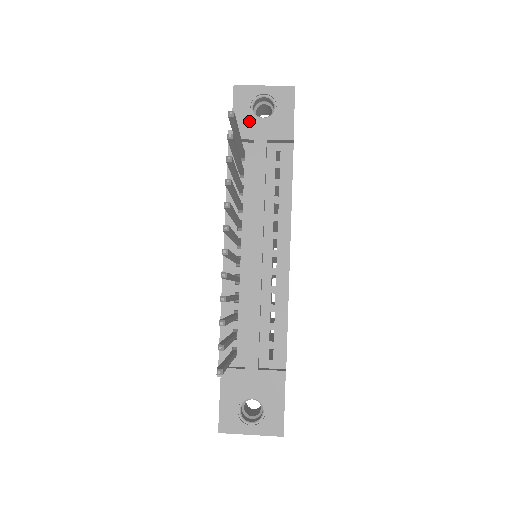
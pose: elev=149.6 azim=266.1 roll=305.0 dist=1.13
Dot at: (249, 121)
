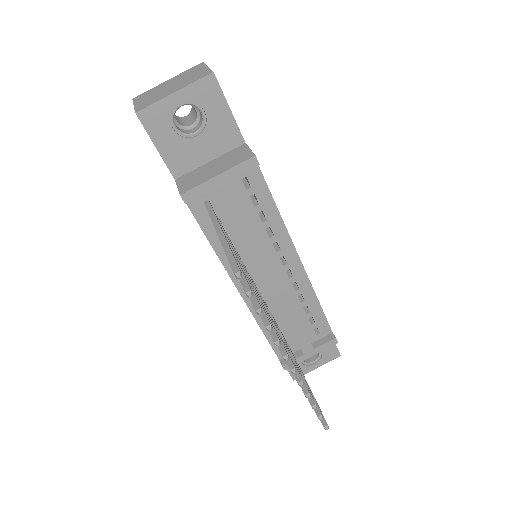
Dot at: (182, 147)
